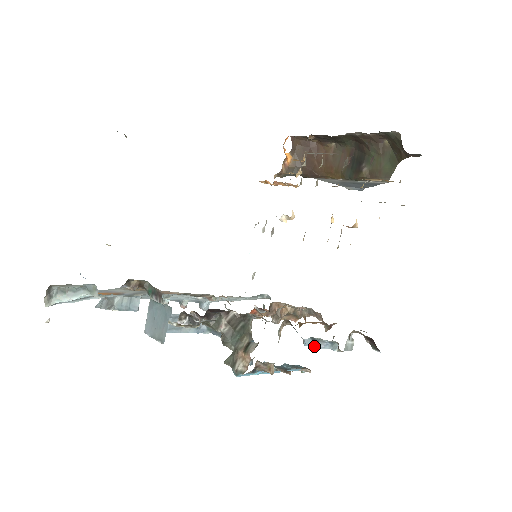
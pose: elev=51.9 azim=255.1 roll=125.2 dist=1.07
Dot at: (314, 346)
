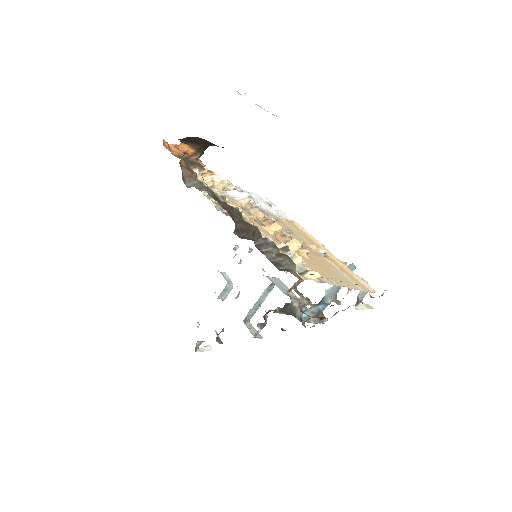
Dot at: (338, 311)
